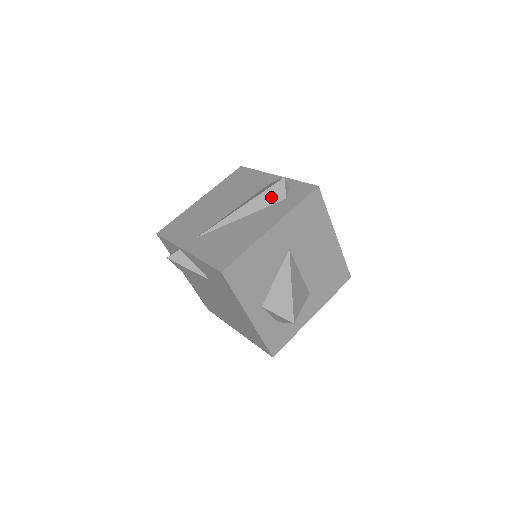
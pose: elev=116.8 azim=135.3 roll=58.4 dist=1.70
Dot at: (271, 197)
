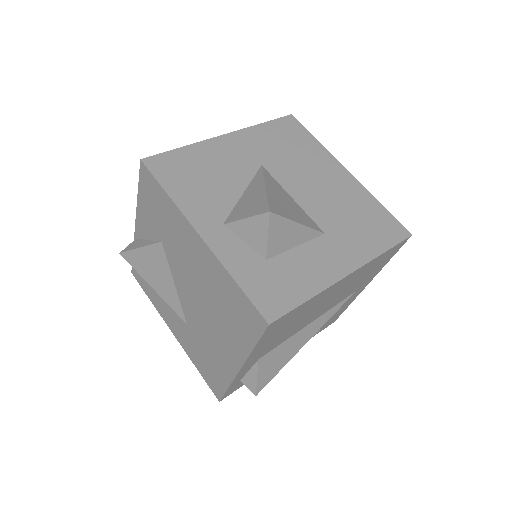
Dot at: occluded
